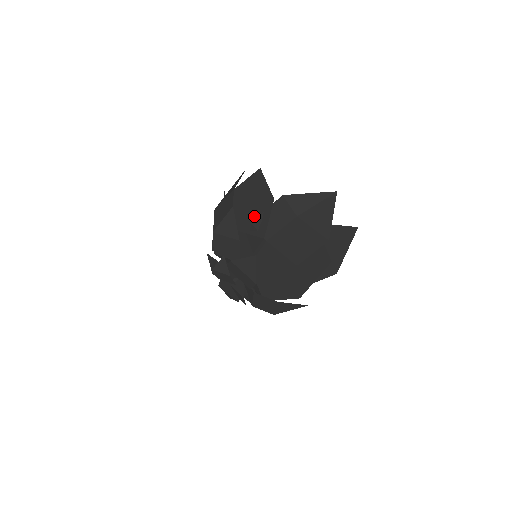
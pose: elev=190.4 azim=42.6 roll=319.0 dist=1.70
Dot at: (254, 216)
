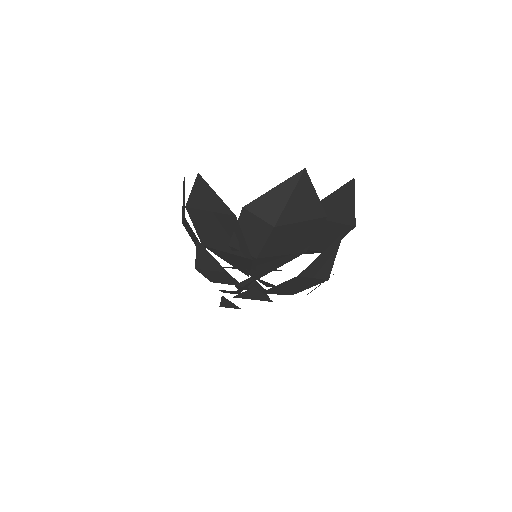
Dot at: (226, 235)
